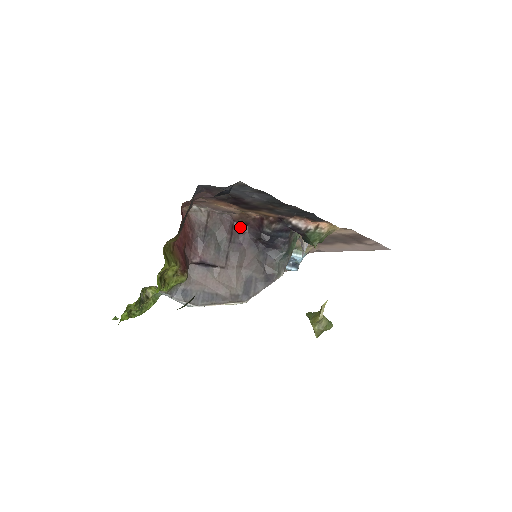
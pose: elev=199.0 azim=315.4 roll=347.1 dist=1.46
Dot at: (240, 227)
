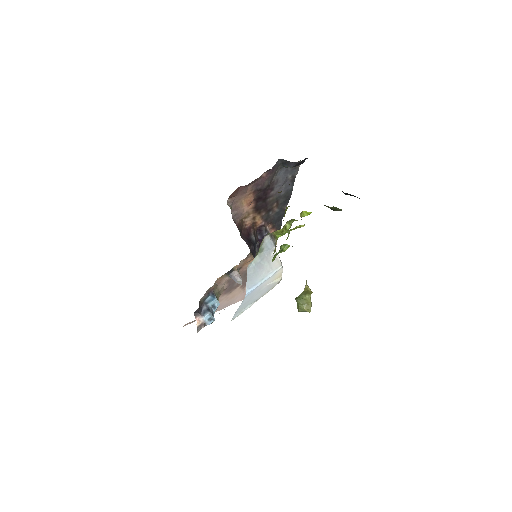
Dot at: (240, 233)
